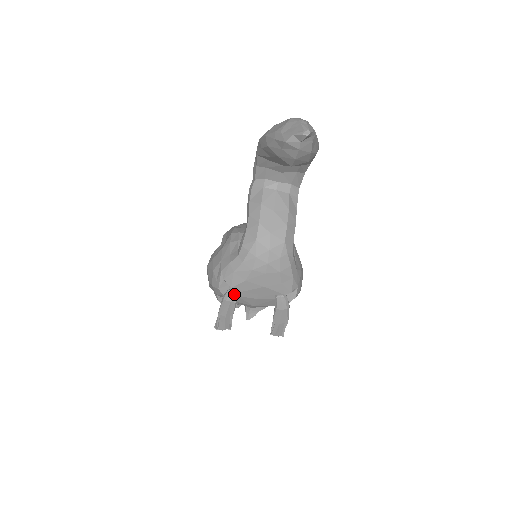
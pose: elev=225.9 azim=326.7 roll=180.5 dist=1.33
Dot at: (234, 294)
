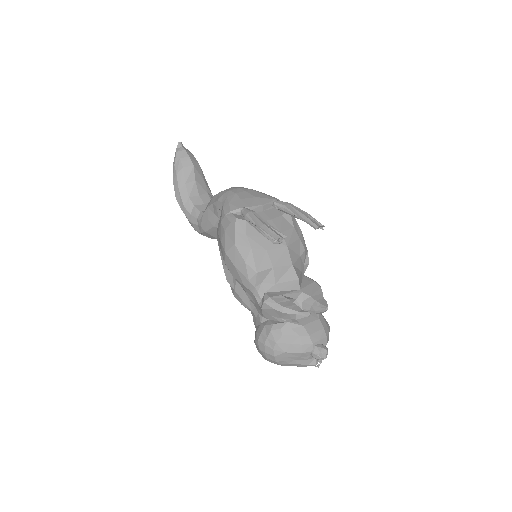
Dot at: (247, 209)
